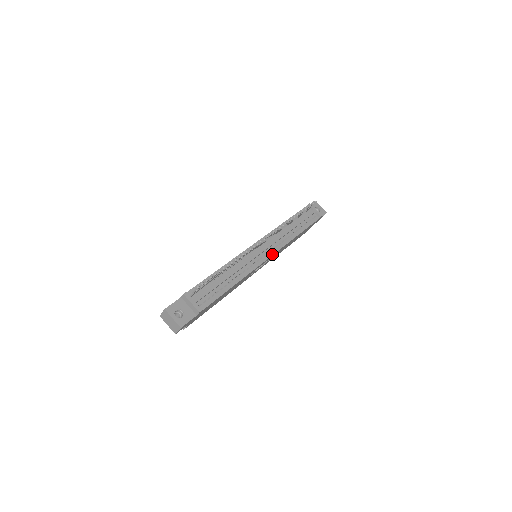
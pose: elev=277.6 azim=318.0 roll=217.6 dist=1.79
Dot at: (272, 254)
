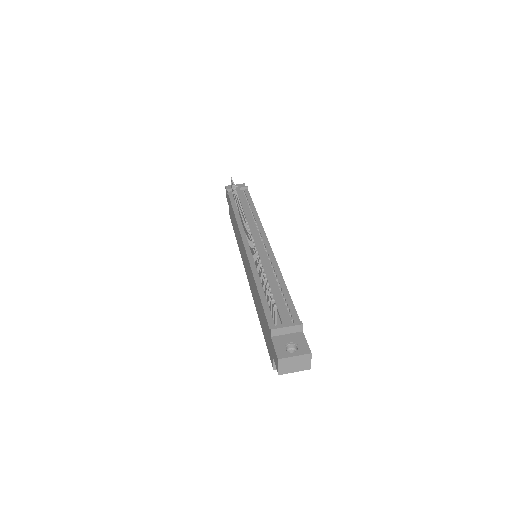
Dot at: (265, 237)
